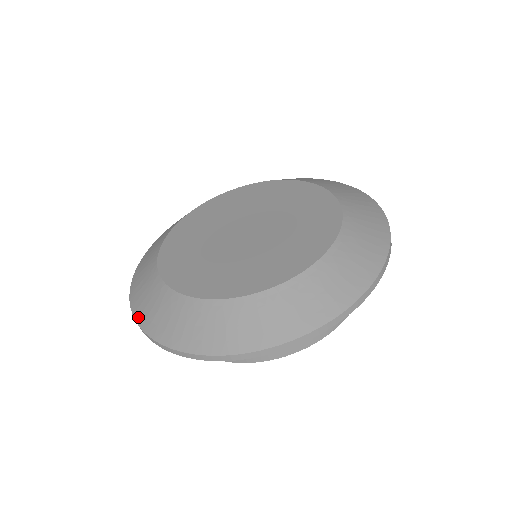
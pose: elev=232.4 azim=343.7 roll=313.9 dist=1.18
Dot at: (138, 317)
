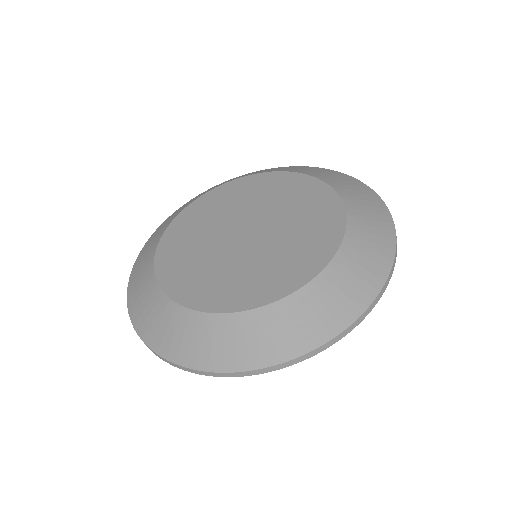
Dot at: (144, 336)
